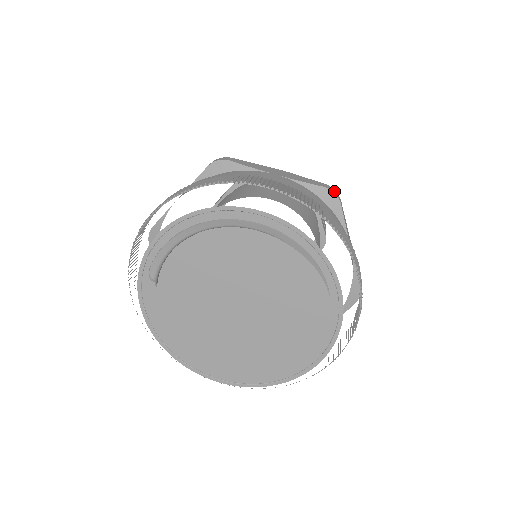
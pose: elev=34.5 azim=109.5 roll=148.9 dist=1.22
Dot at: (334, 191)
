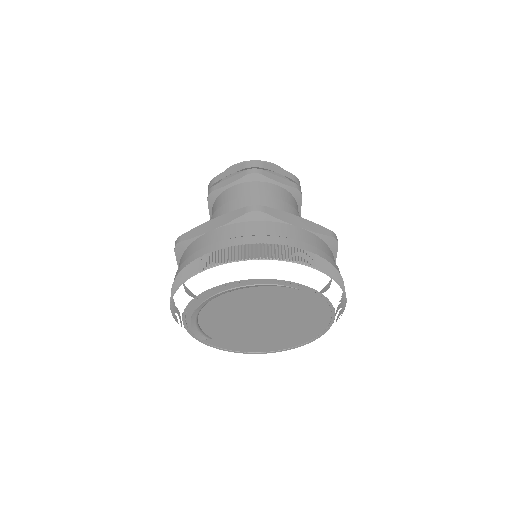
Dot at: (254, 209)
